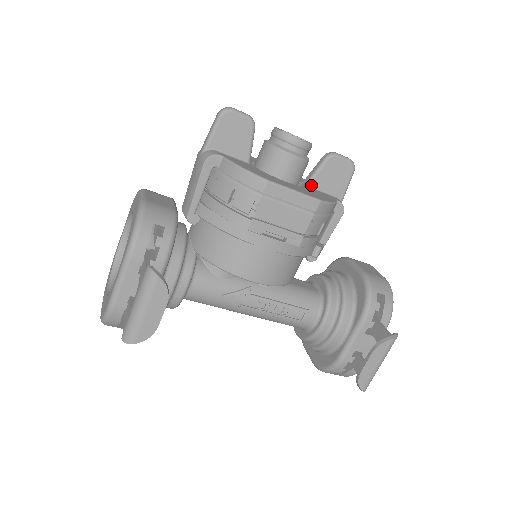
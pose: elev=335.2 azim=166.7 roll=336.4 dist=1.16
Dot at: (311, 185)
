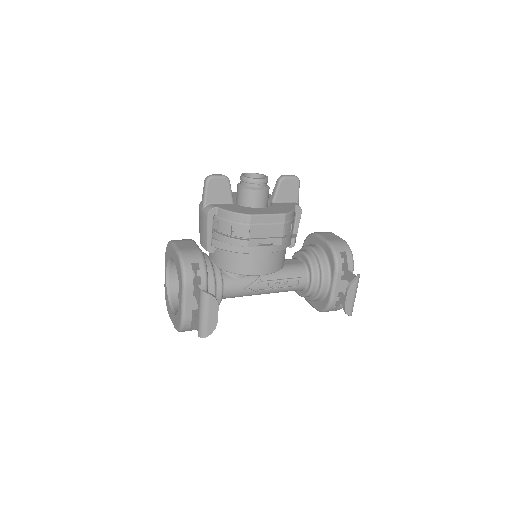
Dot at: (276, 201)
